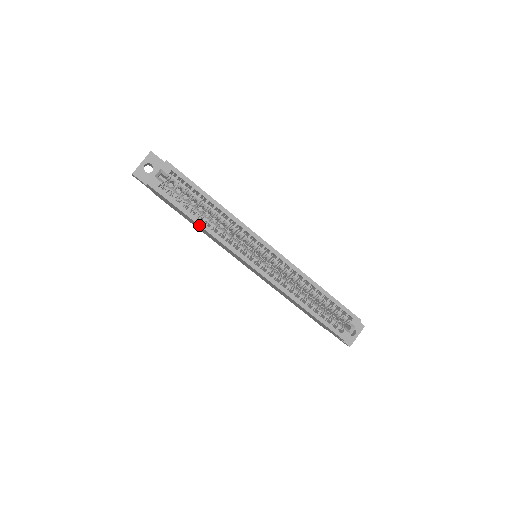
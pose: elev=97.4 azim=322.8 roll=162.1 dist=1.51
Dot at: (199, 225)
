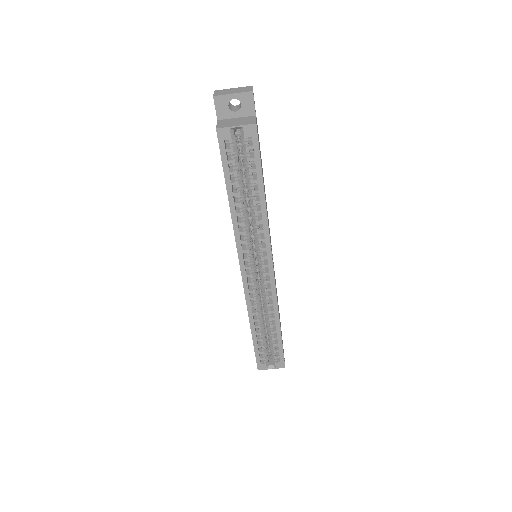
Dot at: (229, 204)
